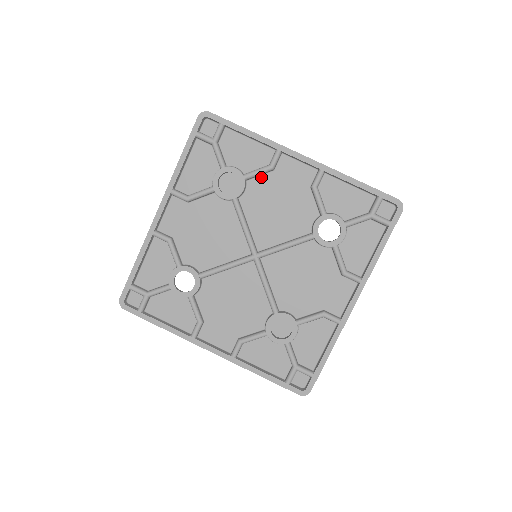
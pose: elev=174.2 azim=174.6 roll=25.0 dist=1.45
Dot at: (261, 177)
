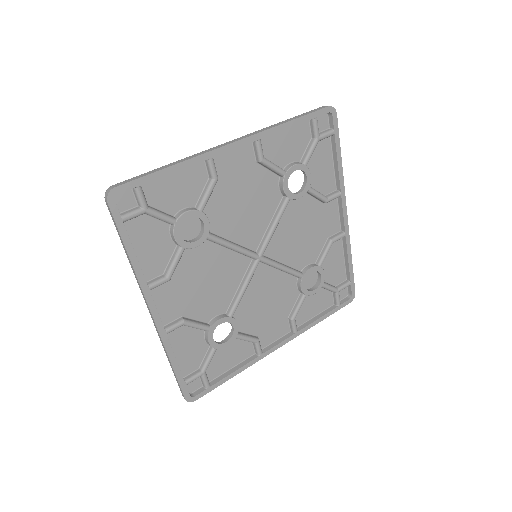
Dot at: (211, 195)
